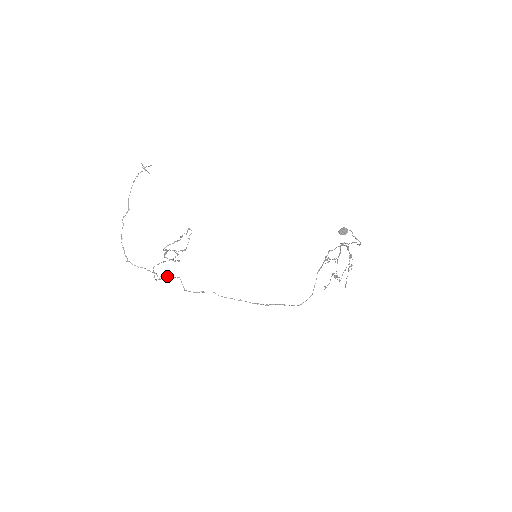
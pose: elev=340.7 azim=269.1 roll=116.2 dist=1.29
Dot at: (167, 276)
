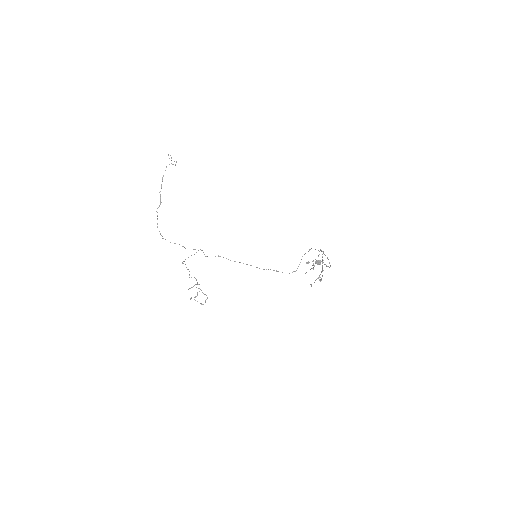
Dot at: occluded
